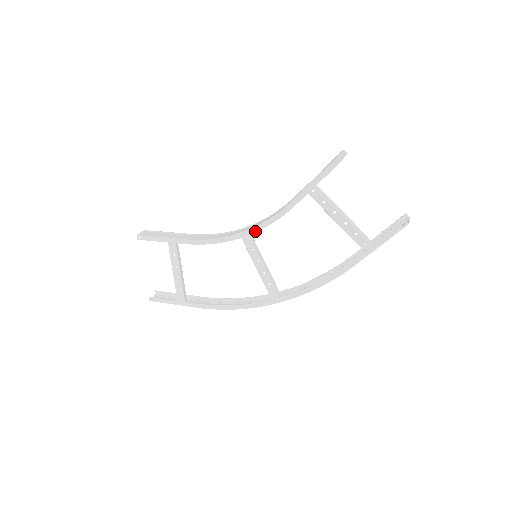
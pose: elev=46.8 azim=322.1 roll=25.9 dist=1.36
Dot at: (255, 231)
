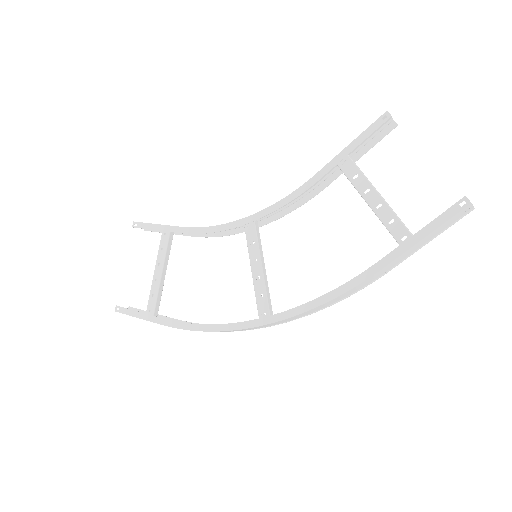
Dot at: (263, 215)
